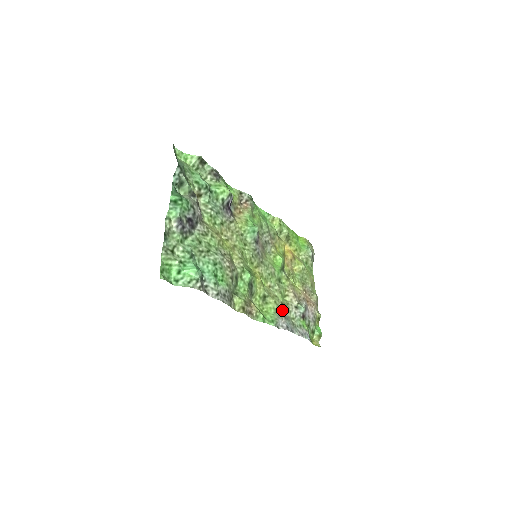
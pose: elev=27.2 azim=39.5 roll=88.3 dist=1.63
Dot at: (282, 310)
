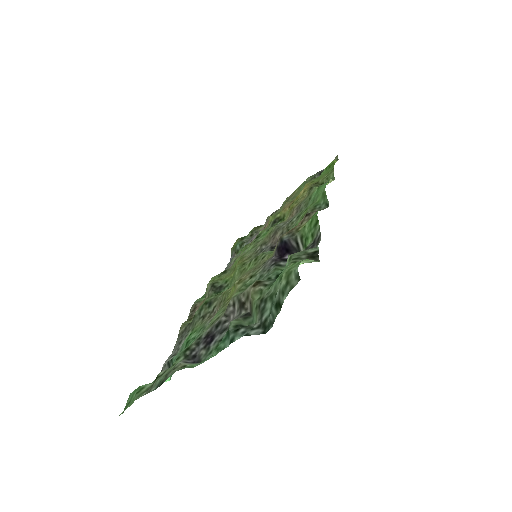
Dot at: occluded
